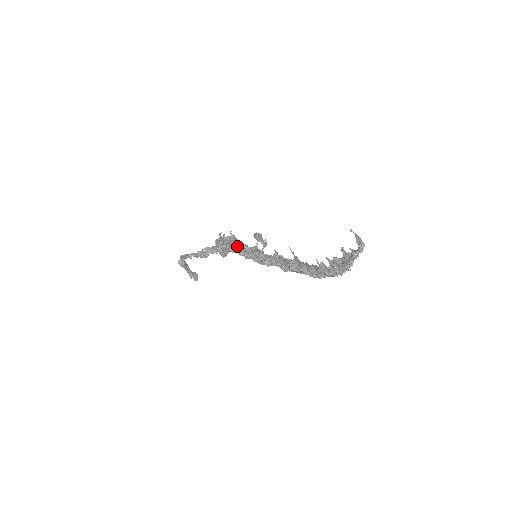
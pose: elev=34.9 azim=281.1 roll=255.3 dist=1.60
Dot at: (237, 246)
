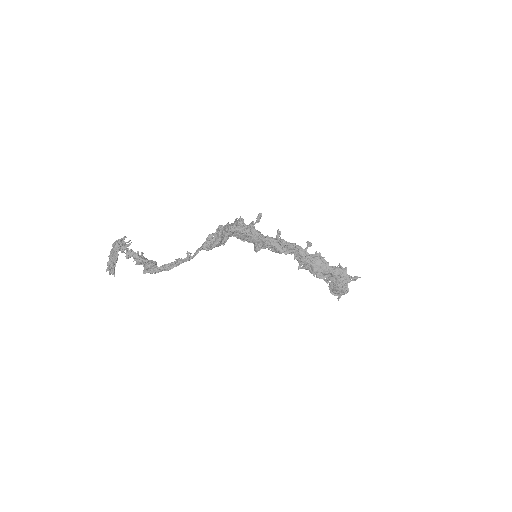
Dot at: (256, 231)
